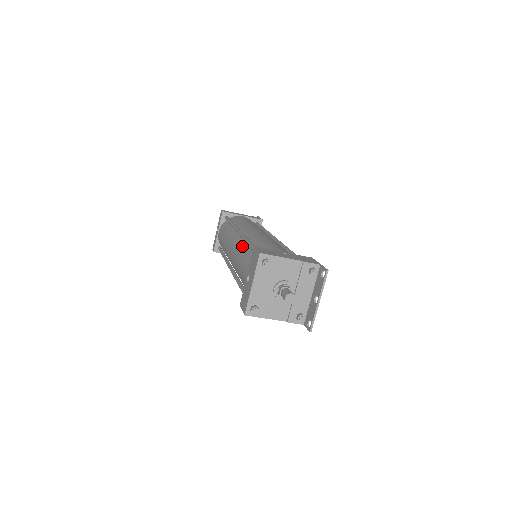
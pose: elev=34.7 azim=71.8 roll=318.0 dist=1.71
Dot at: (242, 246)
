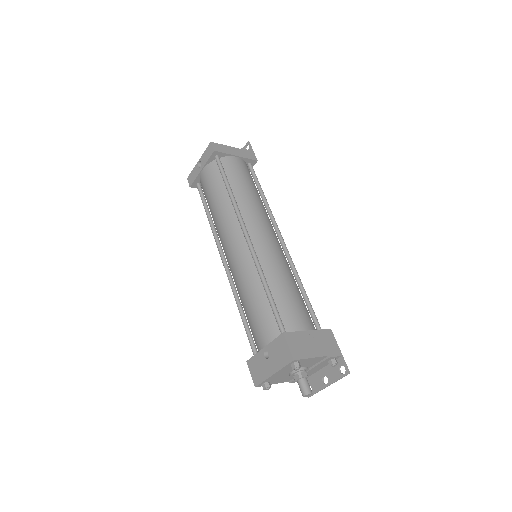
Dot at: (253, 274)
